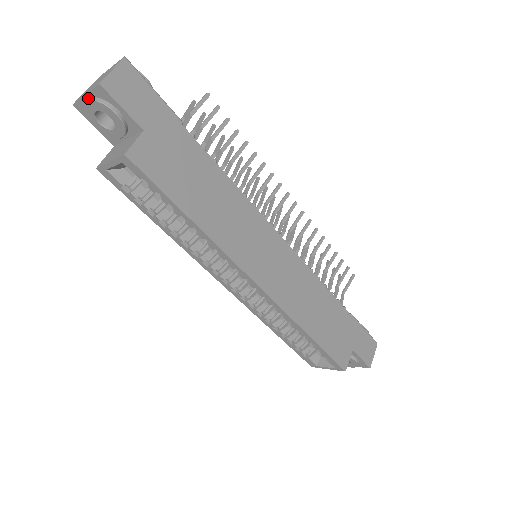
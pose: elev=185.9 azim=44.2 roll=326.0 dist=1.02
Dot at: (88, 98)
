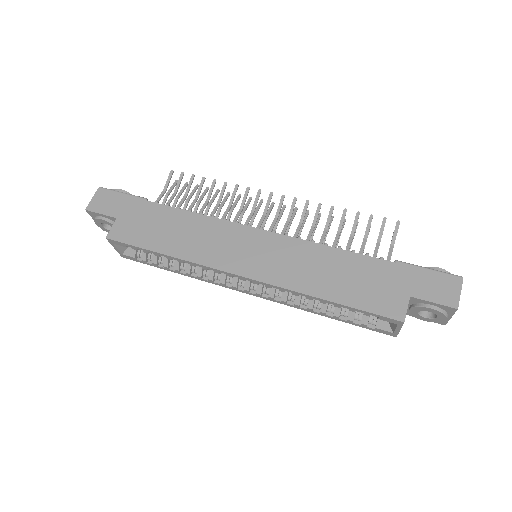
Dot at: occluded
